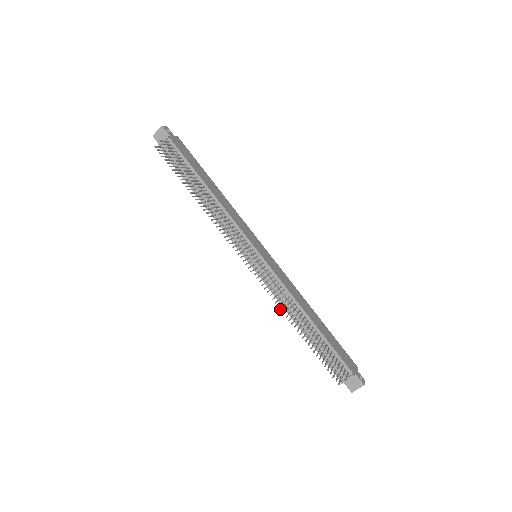
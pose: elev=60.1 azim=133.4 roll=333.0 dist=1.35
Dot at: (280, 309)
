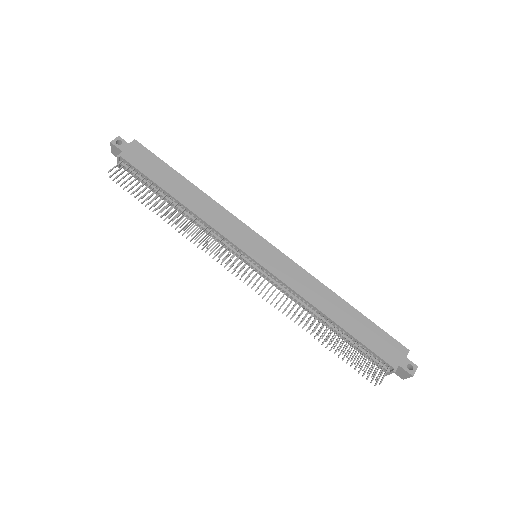
Dot at: occluded
